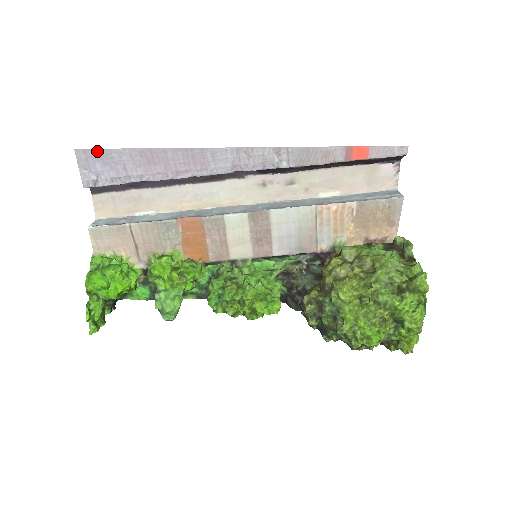
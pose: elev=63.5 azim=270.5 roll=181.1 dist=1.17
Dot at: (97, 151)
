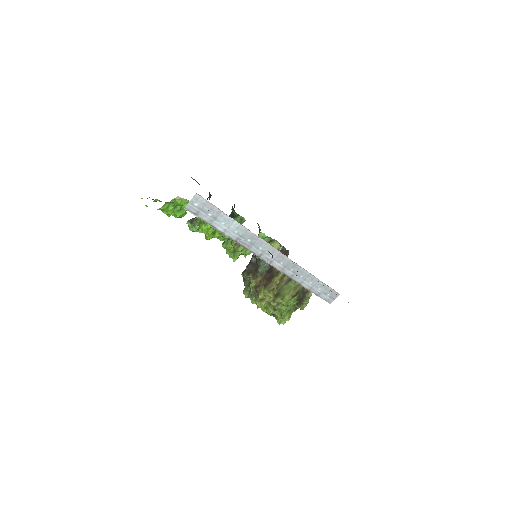
Dot at: occluded
